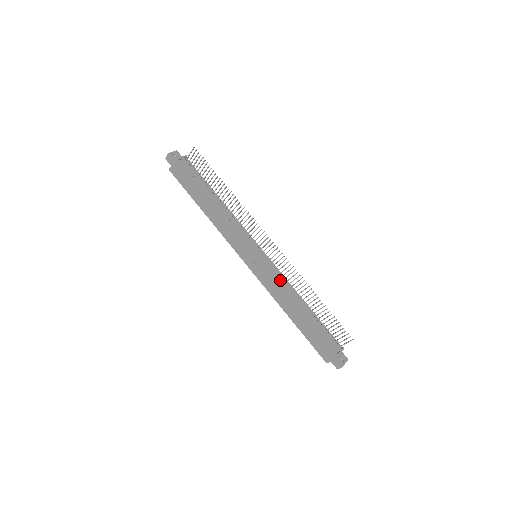
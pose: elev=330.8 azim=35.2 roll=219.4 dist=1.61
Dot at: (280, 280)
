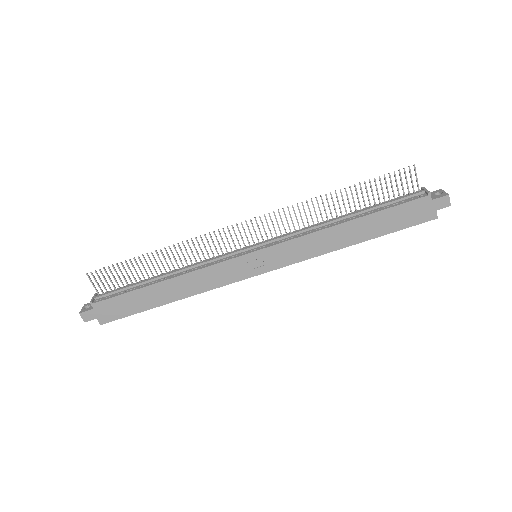
Dot at: (299, 234)
